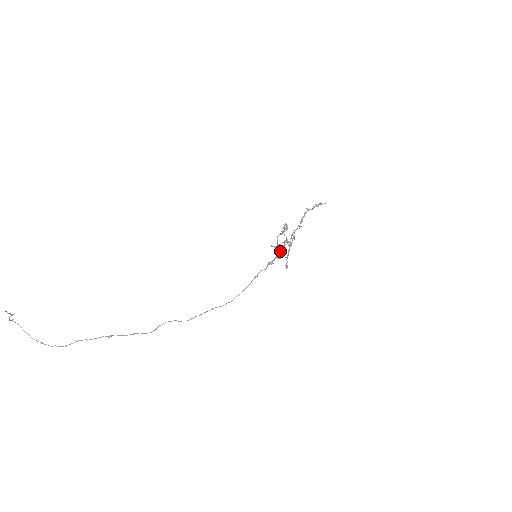
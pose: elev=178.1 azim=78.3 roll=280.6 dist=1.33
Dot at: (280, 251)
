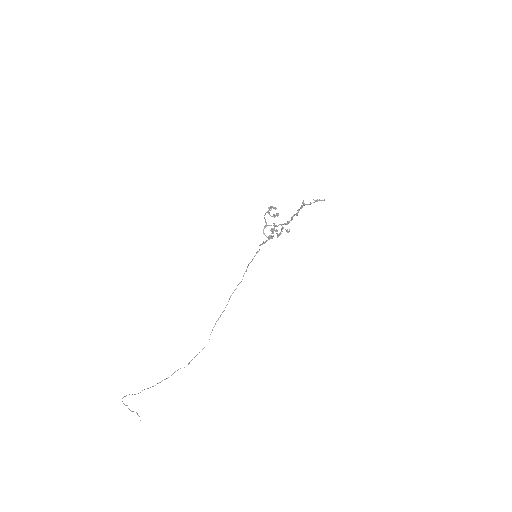
Dot at: (271, 233)
